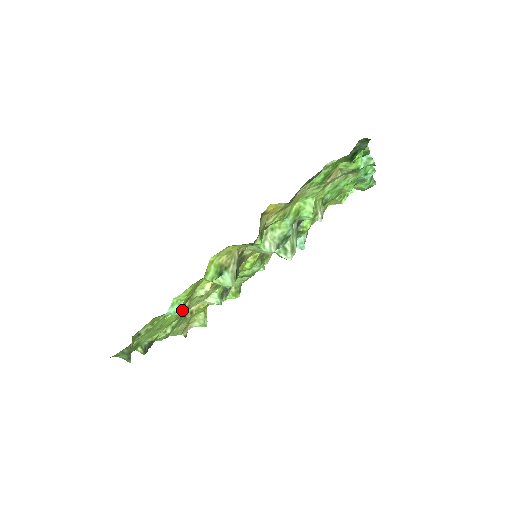
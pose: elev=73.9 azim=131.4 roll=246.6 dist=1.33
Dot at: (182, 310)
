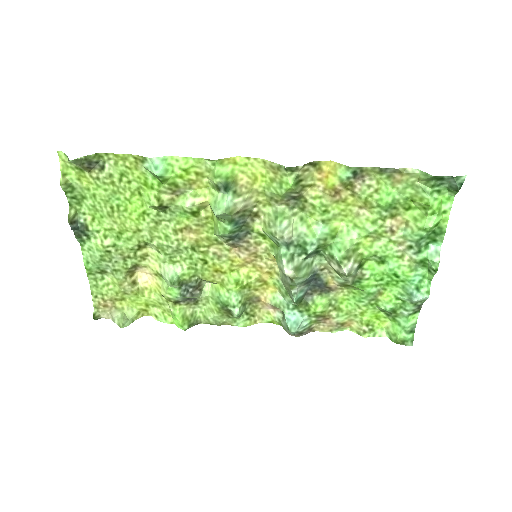
Dot at: (157, 195)
